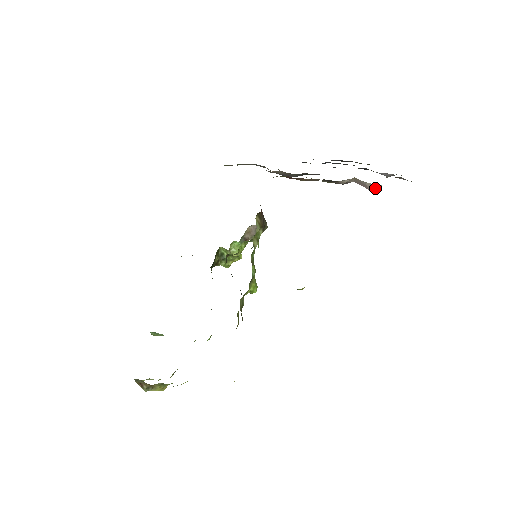
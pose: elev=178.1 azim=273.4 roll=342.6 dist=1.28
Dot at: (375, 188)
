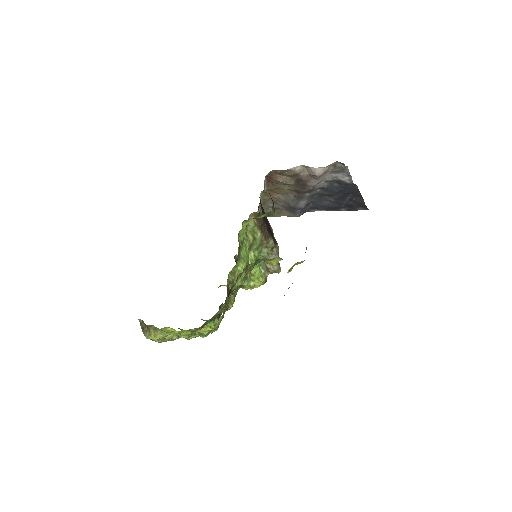
Dot at: (320, 173)
